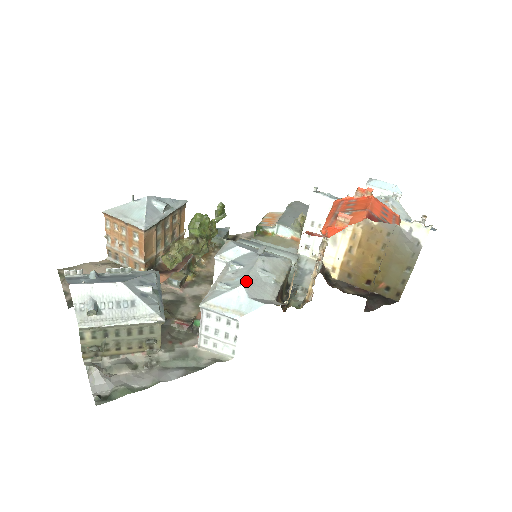
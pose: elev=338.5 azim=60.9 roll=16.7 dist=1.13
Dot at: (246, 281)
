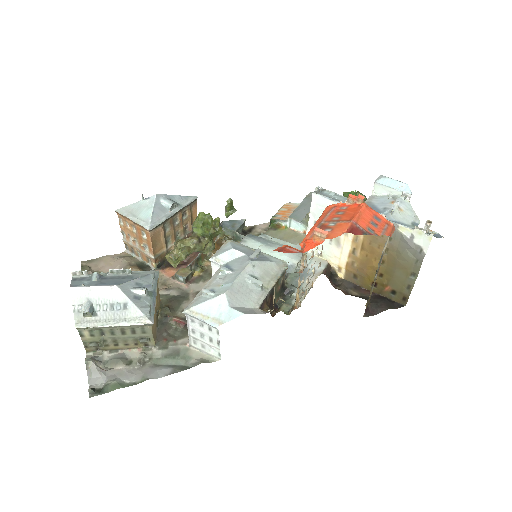
Dot at: (230, 289)
